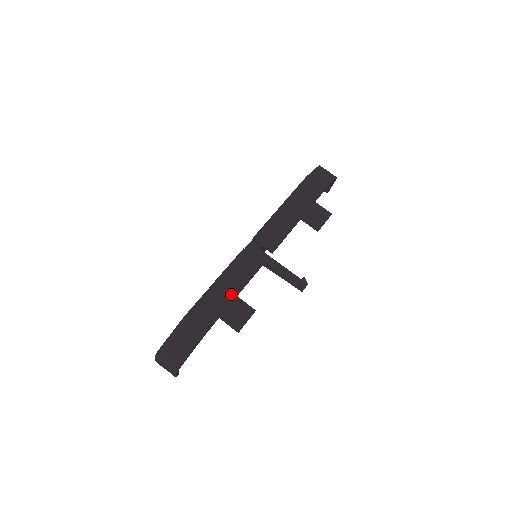
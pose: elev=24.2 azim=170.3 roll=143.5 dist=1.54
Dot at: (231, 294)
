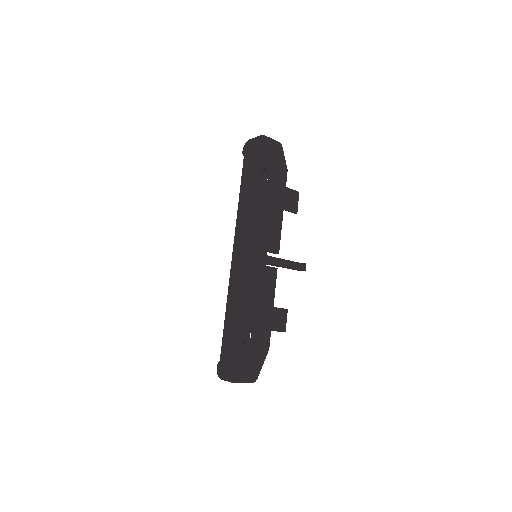
Dot at: (270, 309)
